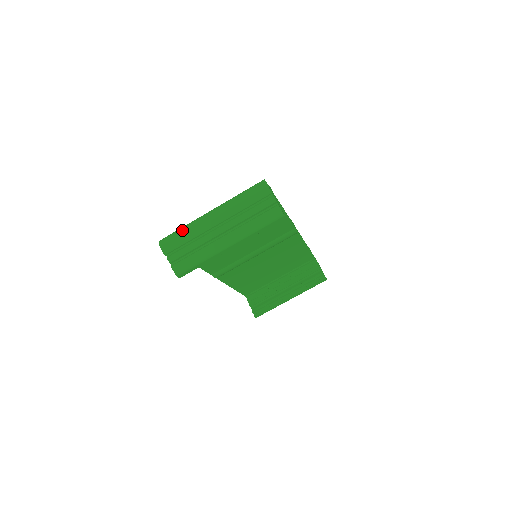
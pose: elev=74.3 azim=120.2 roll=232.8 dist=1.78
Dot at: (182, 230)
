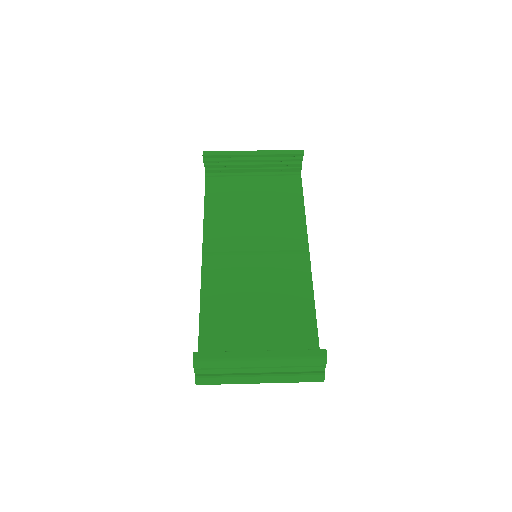
Dot at: occluded
